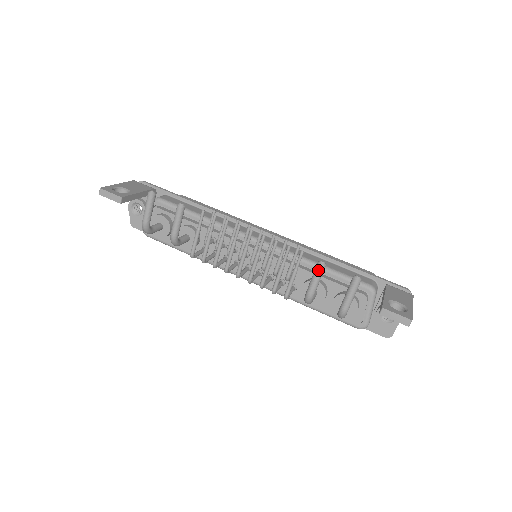
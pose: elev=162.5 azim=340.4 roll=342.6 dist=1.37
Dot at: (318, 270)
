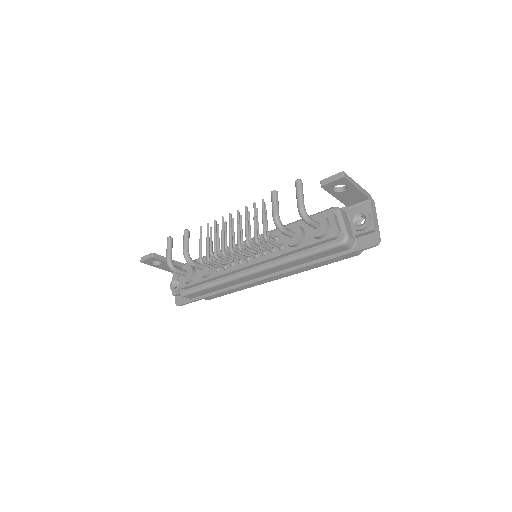
Dot at: (272, 195)
